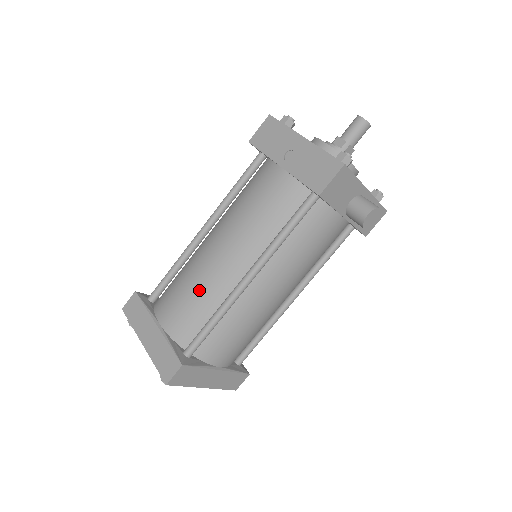
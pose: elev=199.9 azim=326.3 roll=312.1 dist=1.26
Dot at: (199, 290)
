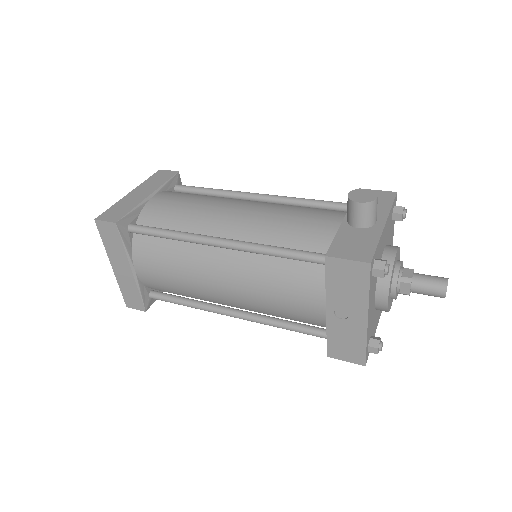
Dot at: (185, 288)
